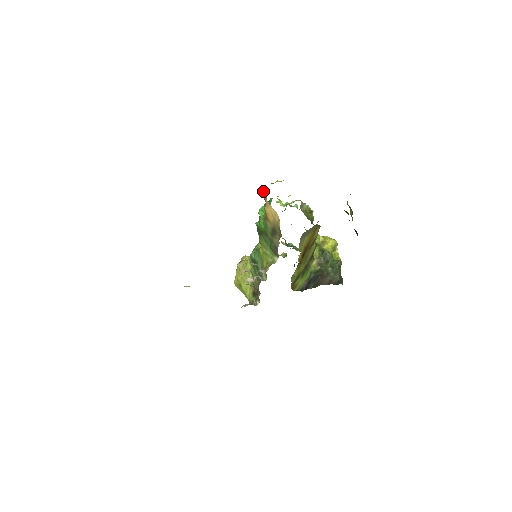
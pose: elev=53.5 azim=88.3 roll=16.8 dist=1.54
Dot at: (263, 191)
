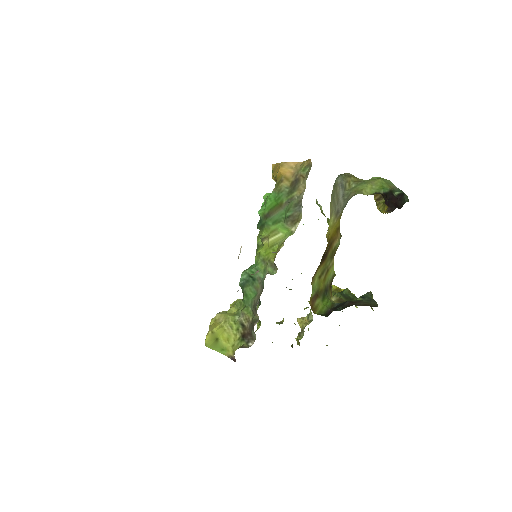
Dot at: (272, 169)
